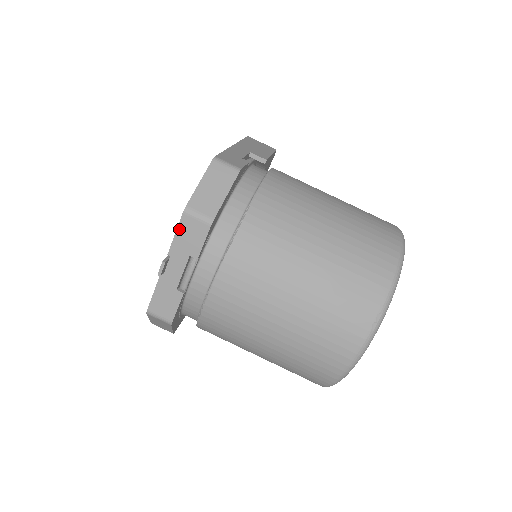
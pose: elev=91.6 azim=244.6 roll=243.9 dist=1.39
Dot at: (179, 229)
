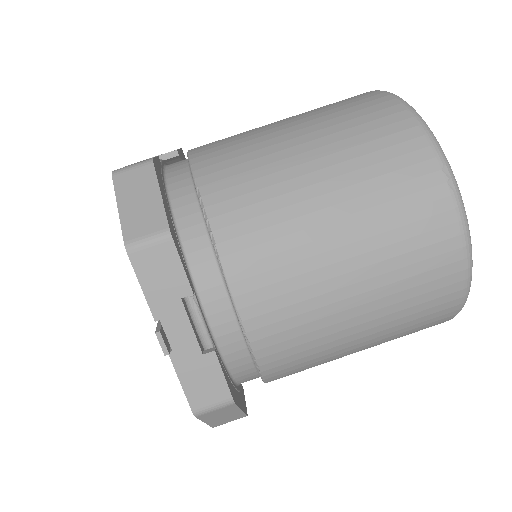
Dot at: (140, 278)
